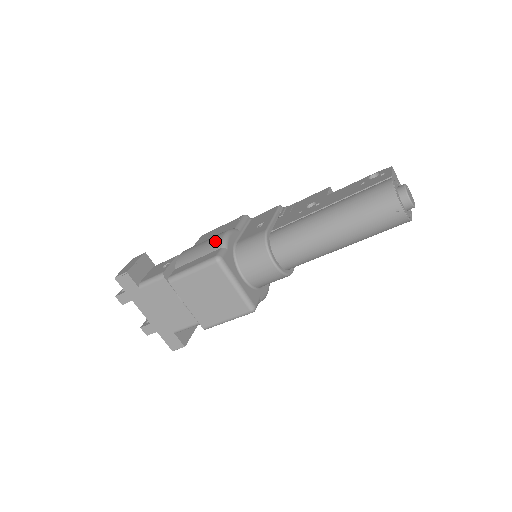
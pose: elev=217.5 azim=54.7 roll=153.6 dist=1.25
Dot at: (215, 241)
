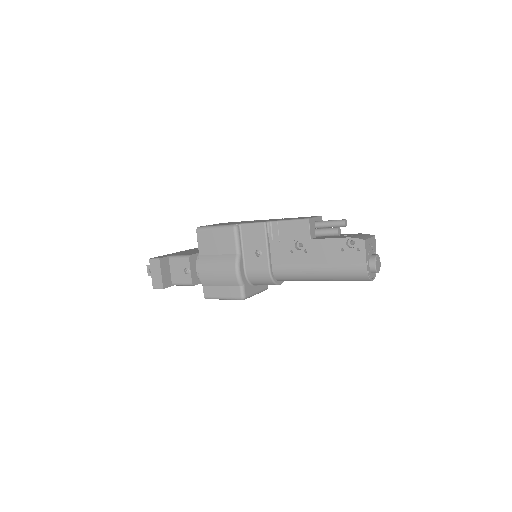
Dot at: (231, 278)
